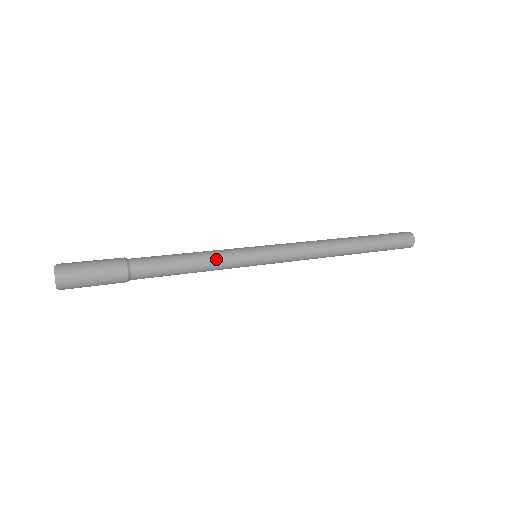
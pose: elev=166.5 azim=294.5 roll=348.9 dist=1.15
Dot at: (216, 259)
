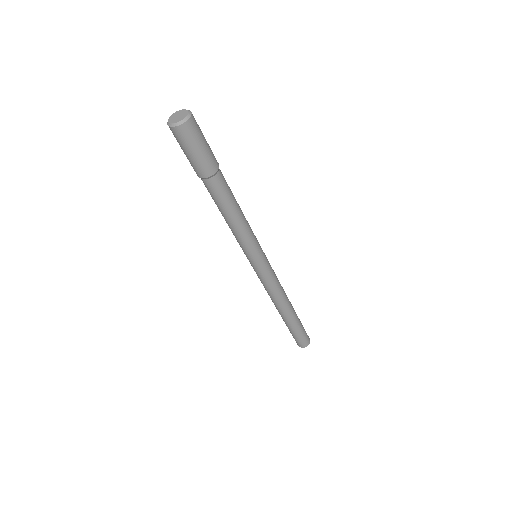
Dot at: (249, 225)
